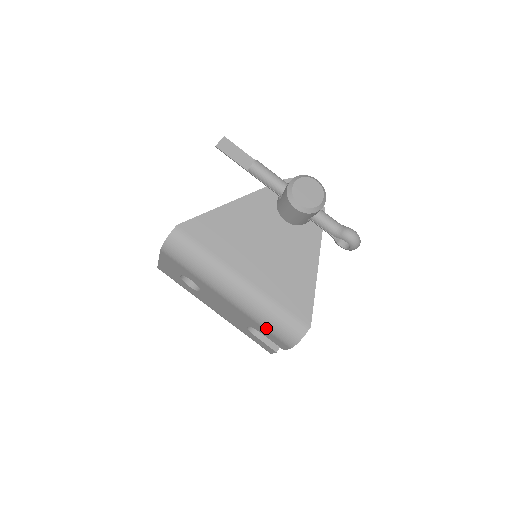
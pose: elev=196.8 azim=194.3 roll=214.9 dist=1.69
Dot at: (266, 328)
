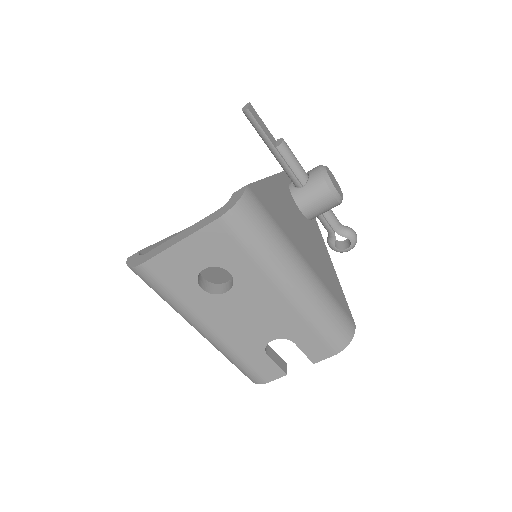
Dot at: (320, 330)
